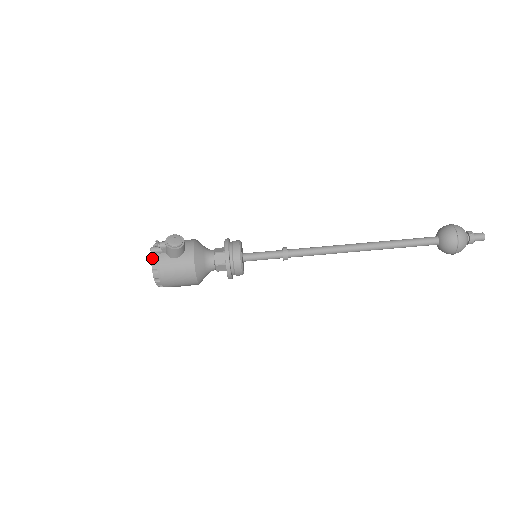
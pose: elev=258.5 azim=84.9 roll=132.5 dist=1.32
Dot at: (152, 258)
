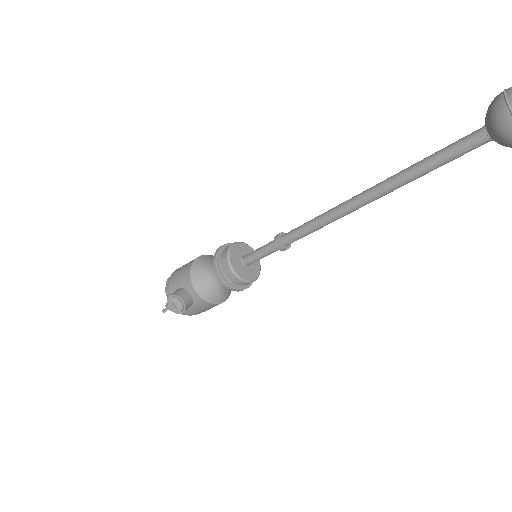
Dot at: occluded
